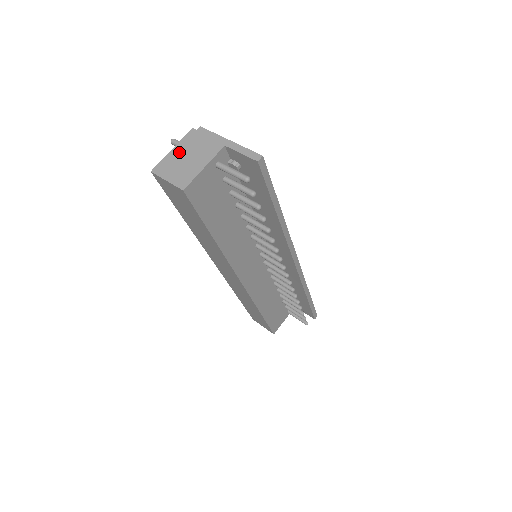
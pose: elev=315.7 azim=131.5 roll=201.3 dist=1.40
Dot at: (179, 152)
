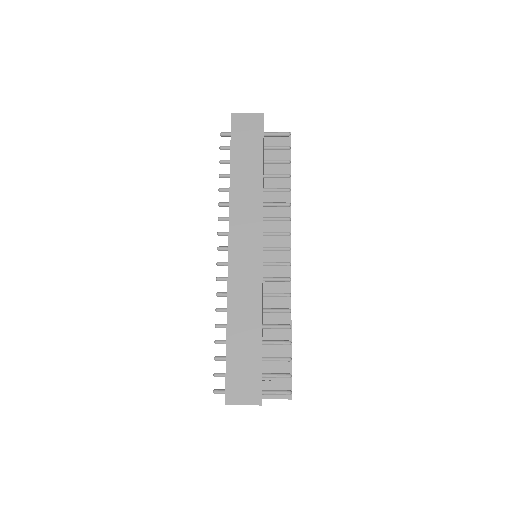
Dot at: occluded
